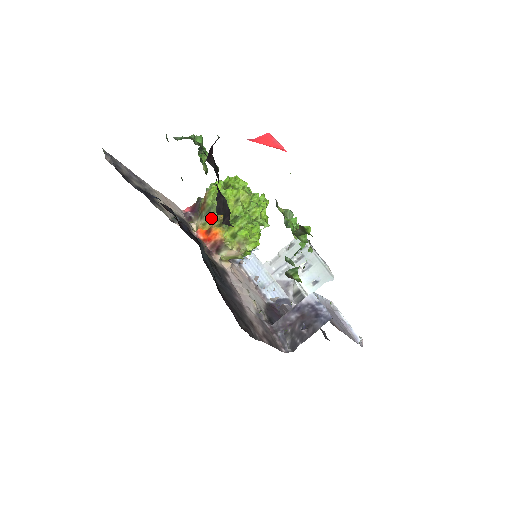
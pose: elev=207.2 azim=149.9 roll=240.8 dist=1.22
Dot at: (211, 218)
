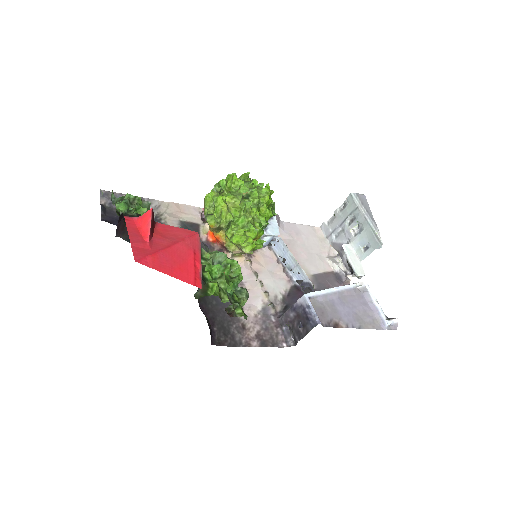
Dot at: occluded
